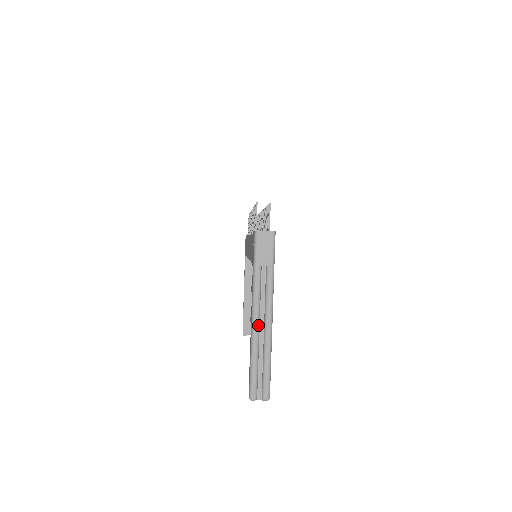
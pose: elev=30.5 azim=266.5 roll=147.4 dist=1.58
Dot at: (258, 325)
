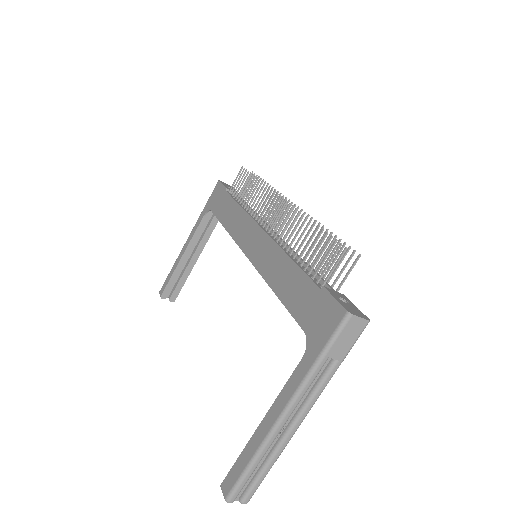
Dot at: (284, 425)
